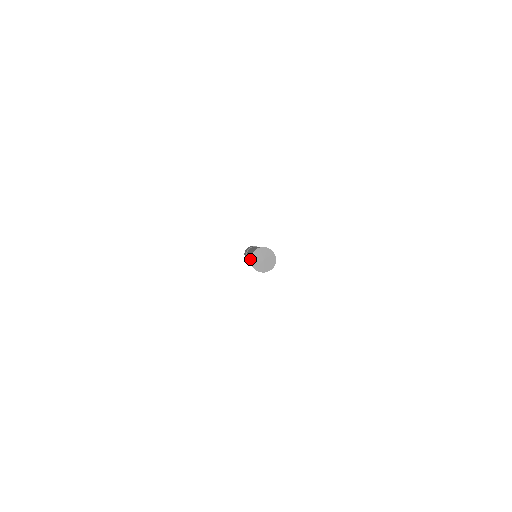
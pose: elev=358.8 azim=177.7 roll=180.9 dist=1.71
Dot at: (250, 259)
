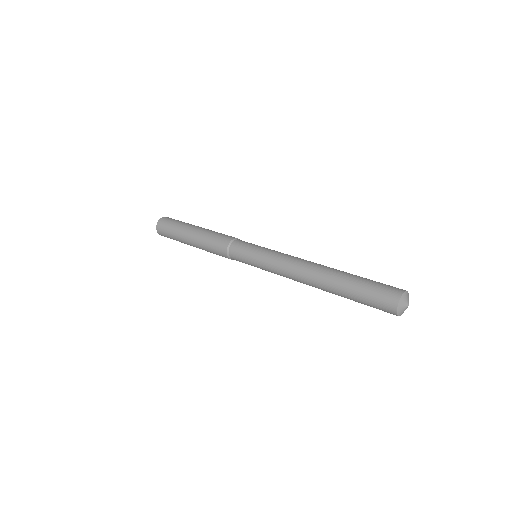
Dot at: occluded
